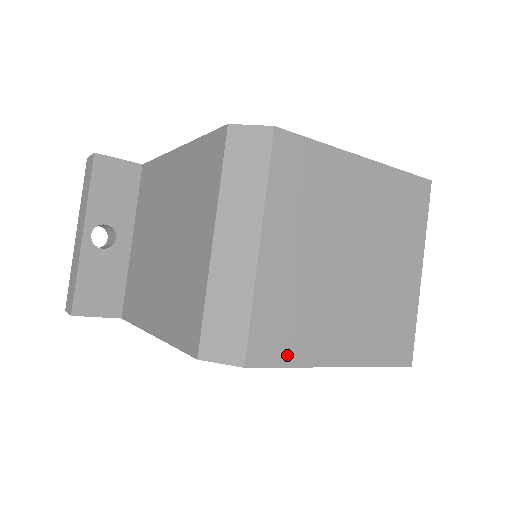
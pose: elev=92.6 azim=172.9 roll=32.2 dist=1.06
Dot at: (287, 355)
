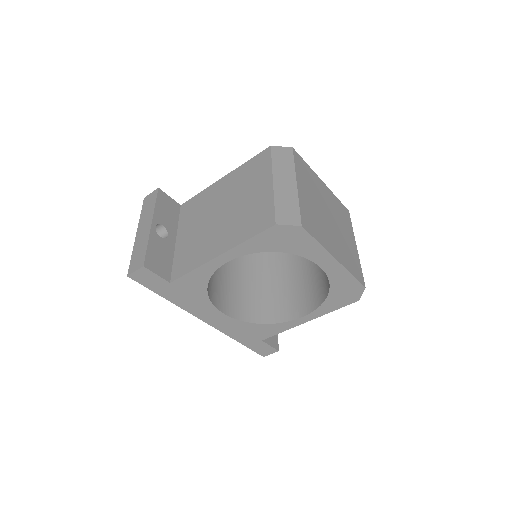
Dot at: (316, 235)
